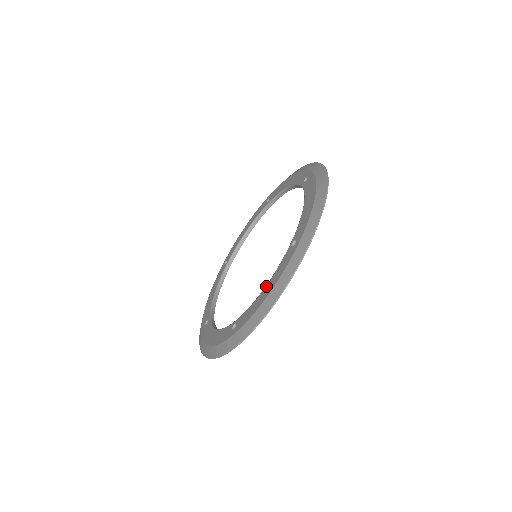
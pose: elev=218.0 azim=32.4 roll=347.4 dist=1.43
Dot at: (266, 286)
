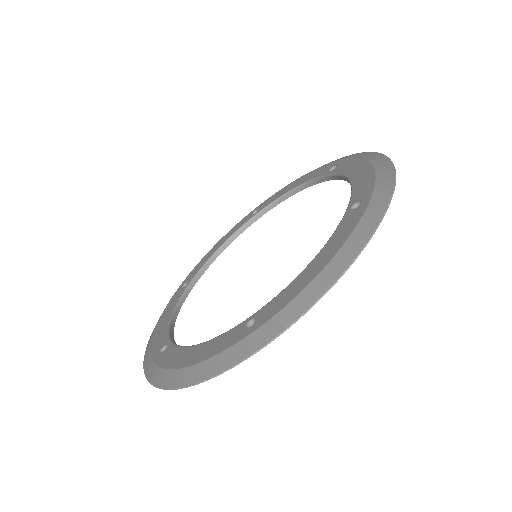
Dot at: (199, 346)
